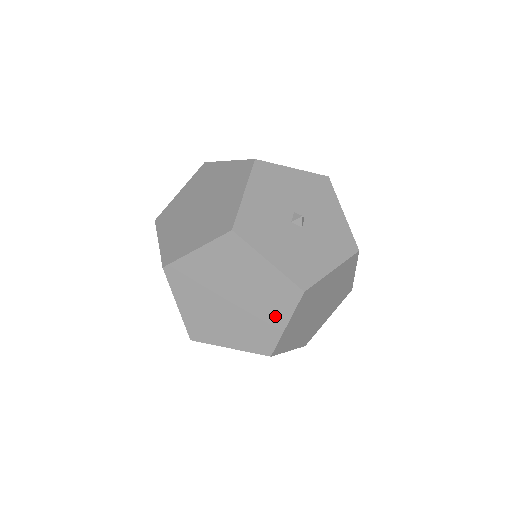
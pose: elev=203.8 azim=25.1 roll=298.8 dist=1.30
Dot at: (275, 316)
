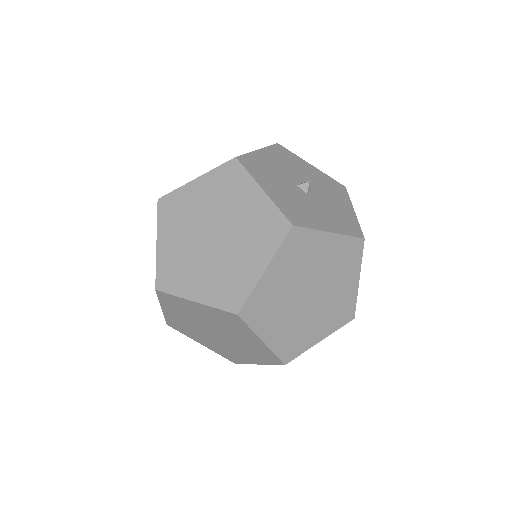
Dot at: (255, 257)
